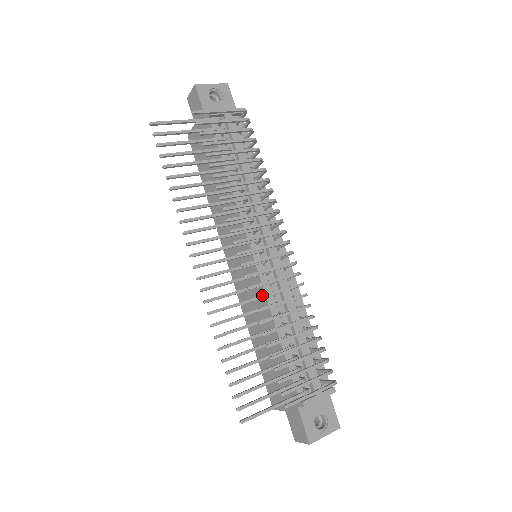
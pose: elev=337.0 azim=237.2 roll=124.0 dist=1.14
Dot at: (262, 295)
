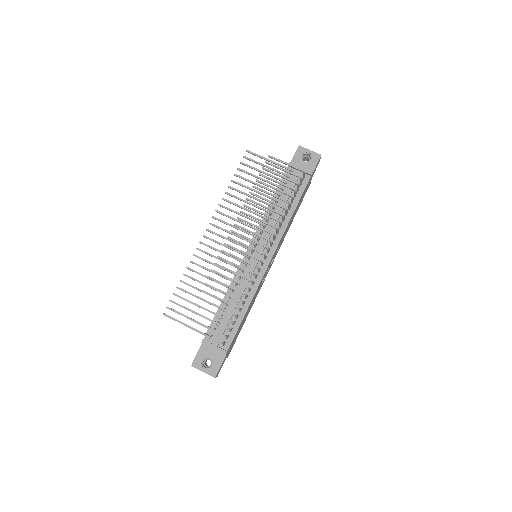
Dot at: occluded
